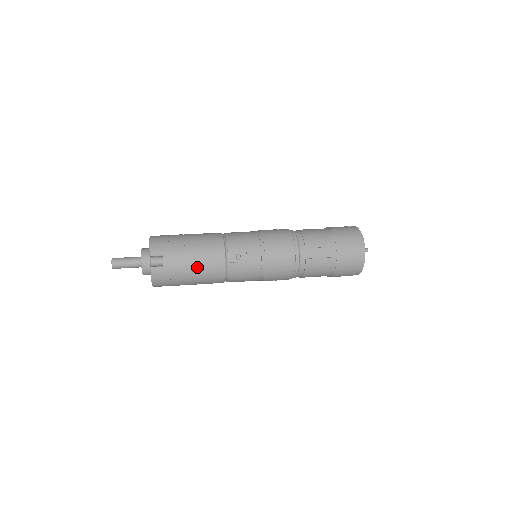
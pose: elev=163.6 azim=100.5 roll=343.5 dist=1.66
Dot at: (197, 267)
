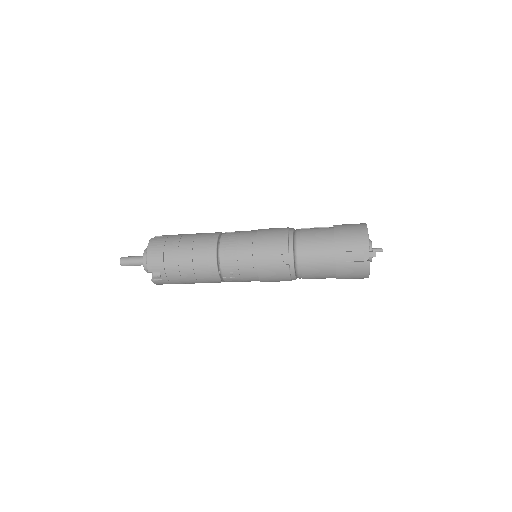
Dot at: (192, 236)
